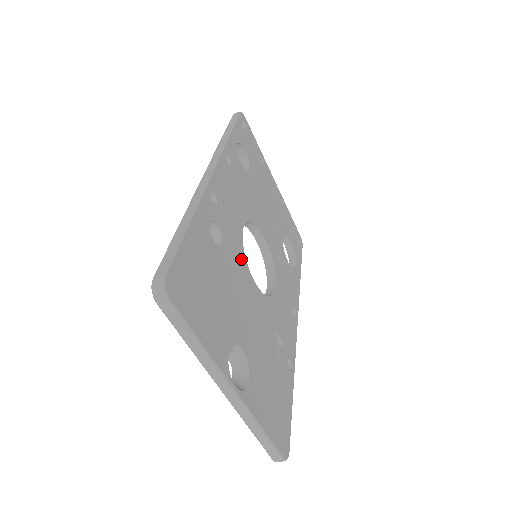
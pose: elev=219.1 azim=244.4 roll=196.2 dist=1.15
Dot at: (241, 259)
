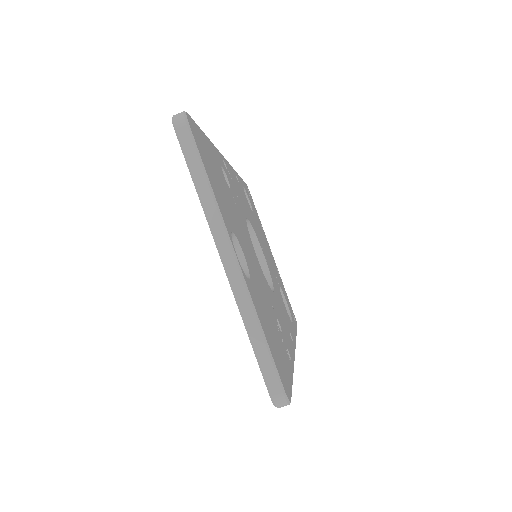
Dot at: (245, 224)
